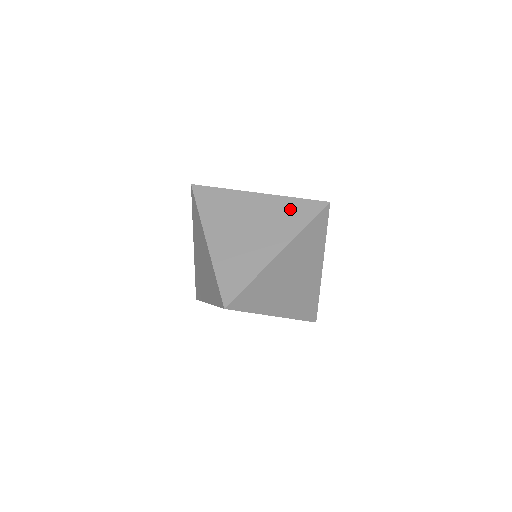
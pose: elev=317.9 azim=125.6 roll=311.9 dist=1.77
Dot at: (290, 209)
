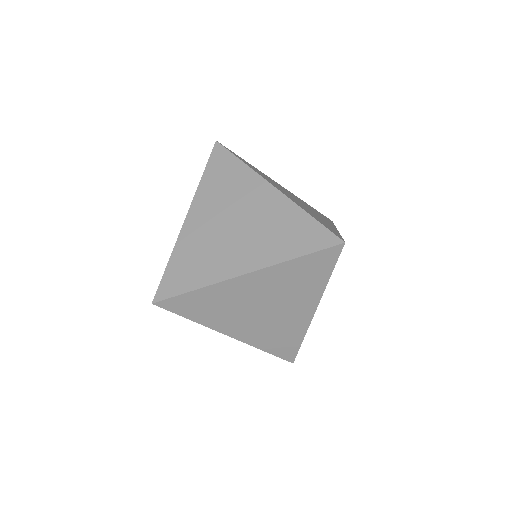
Dot at: (299, 272)
